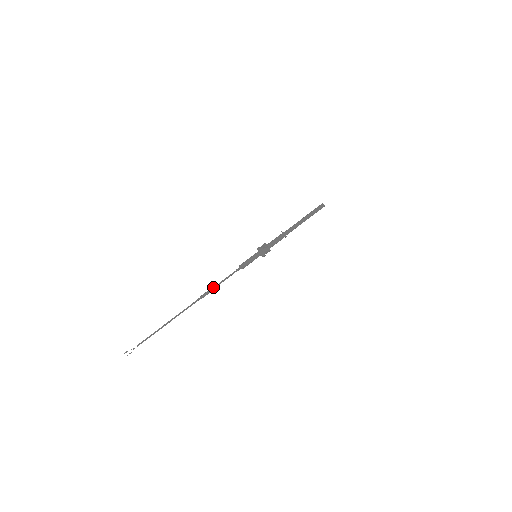
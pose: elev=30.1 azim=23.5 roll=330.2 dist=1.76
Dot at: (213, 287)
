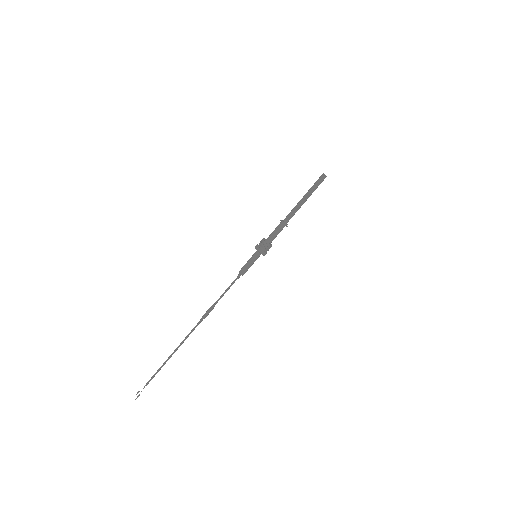
Dot at: (215, 304)
